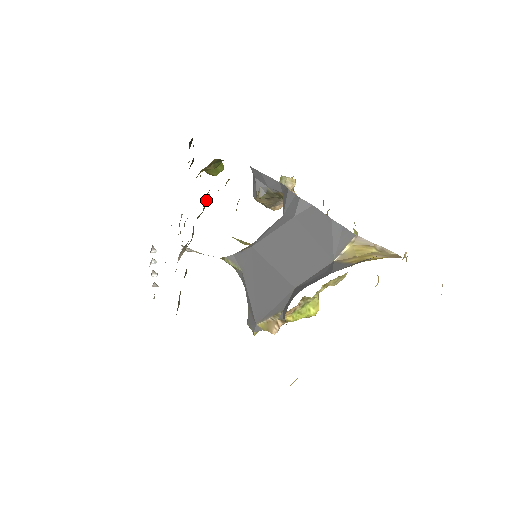
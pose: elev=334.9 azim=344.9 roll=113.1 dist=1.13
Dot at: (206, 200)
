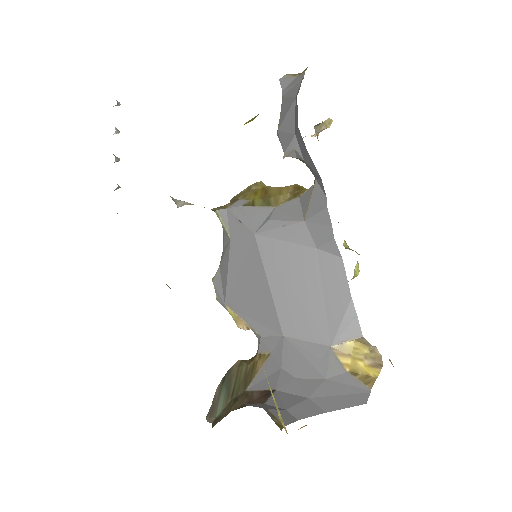
Dot at: occluded
